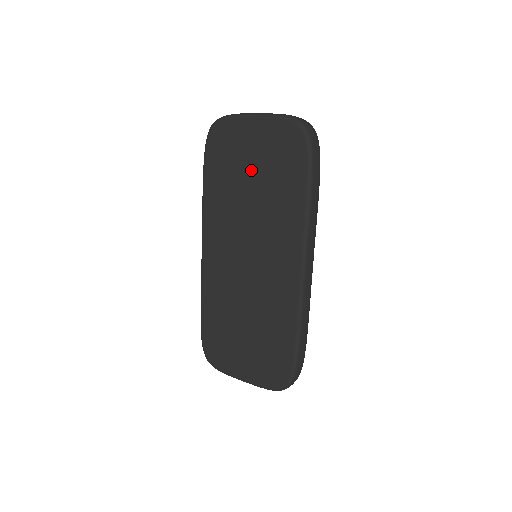
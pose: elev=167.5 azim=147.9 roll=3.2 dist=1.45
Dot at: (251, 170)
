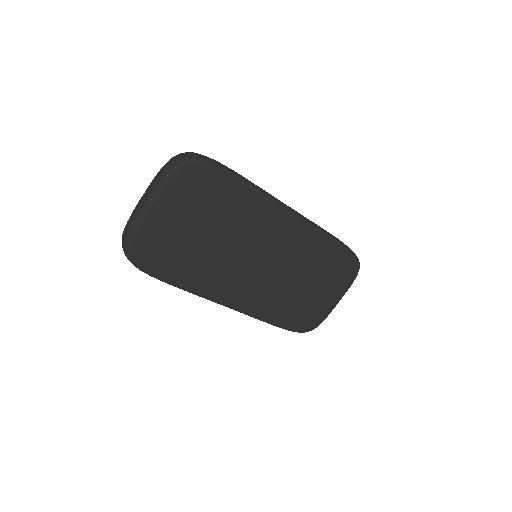
Dot at: (195, 230)
